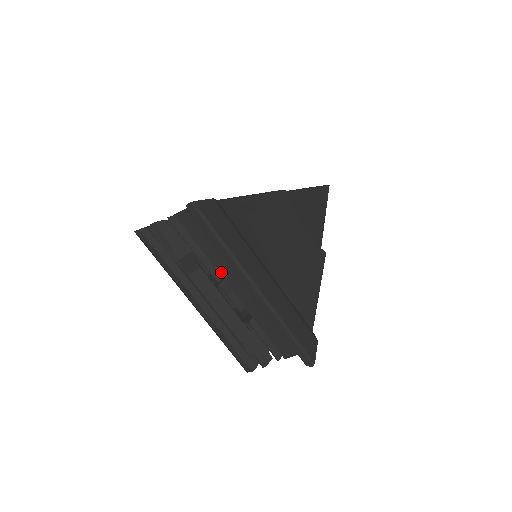
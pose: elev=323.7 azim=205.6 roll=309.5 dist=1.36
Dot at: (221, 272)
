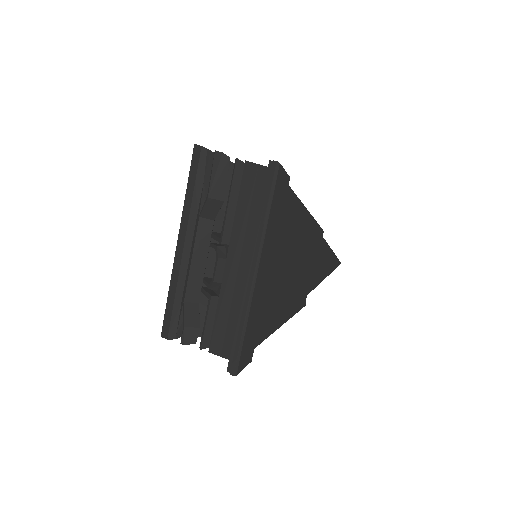
Dot at: (233, 237)
